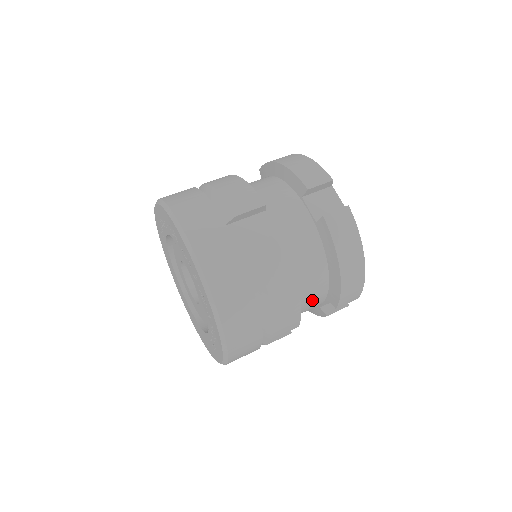
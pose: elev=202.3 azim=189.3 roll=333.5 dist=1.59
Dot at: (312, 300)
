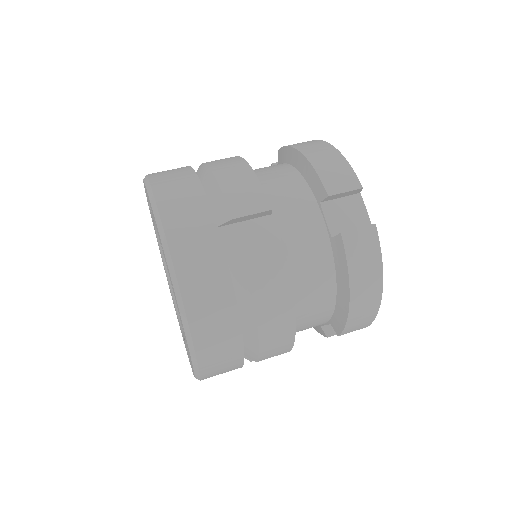
Dot at: (311, 323)
